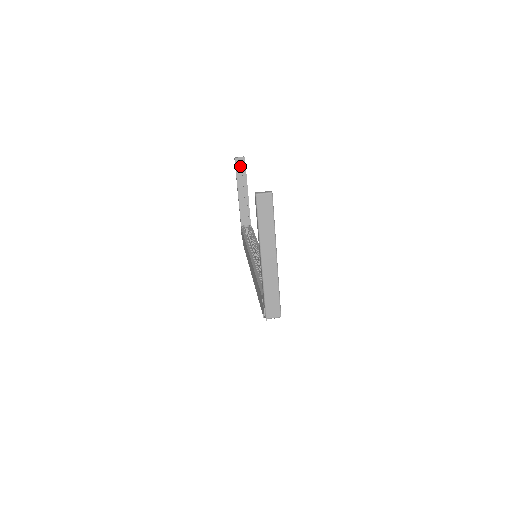
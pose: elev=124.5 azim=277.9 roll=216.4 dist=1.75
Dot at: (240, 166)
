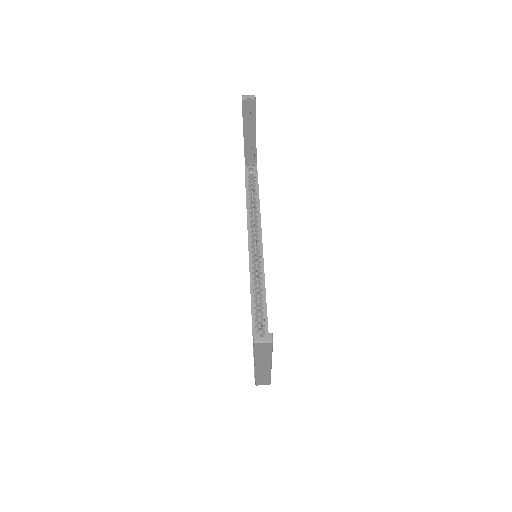
Dot at: (248, 107)
